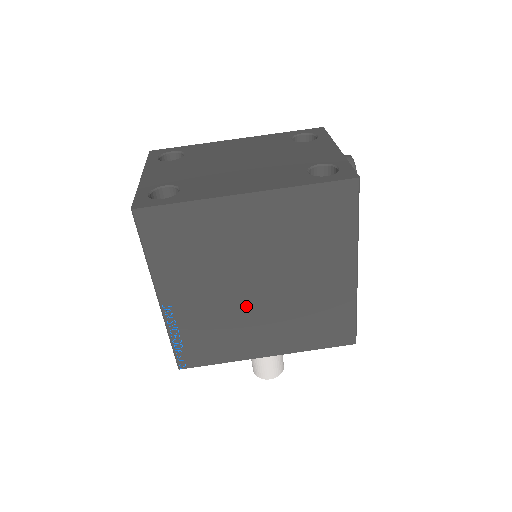
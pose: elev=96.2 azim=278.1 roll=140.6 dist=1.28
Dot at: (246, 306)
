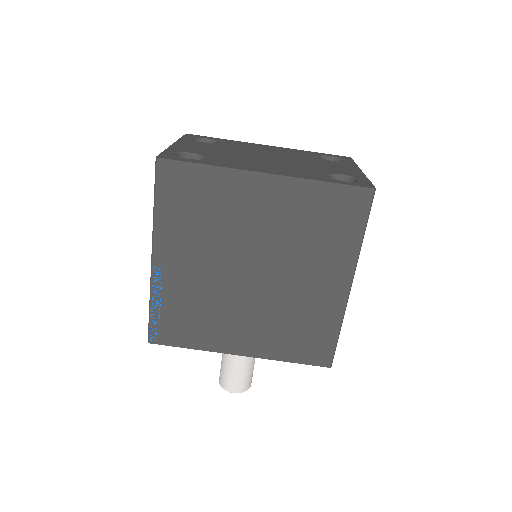
Dot at: (234, 292)
